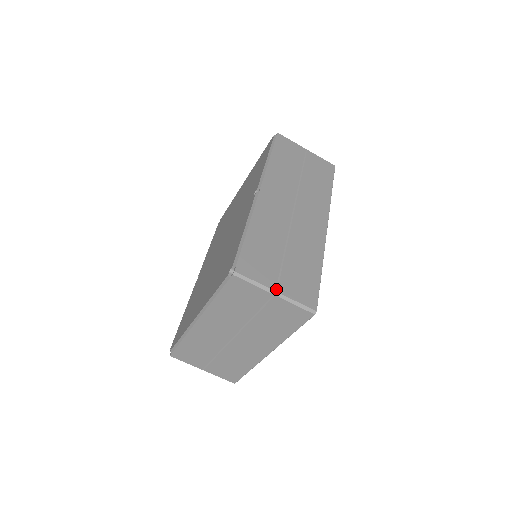
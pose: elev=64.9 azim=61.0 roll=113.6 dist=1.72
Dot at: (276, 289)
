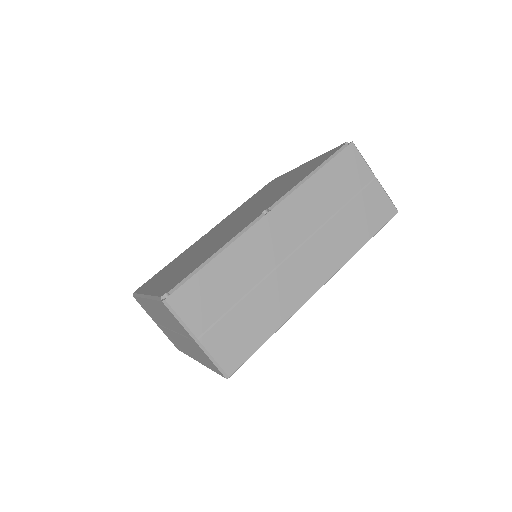
Dot at: (200, 336)
